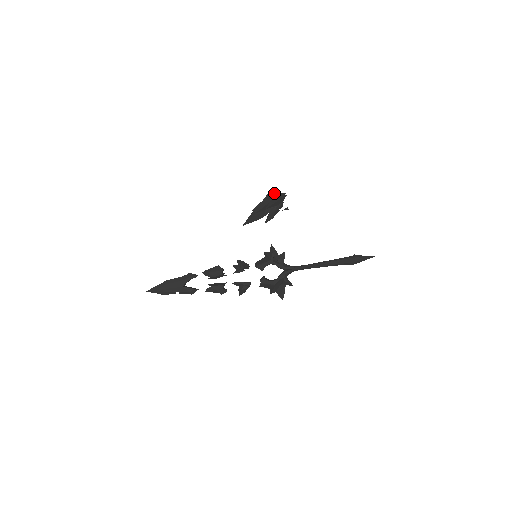
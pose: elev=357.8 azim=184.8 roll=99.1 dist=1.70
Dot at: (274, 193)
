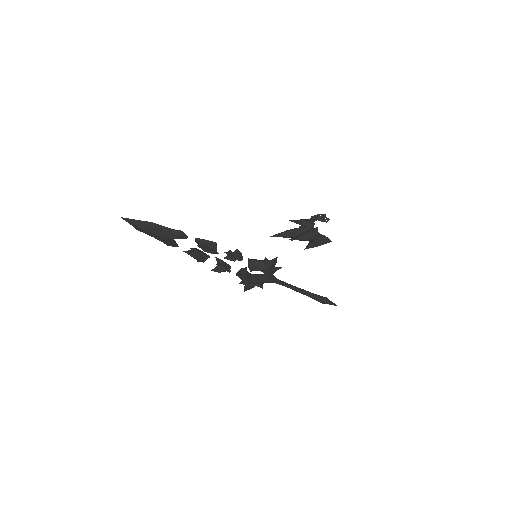
Dot at: (322, 214)
